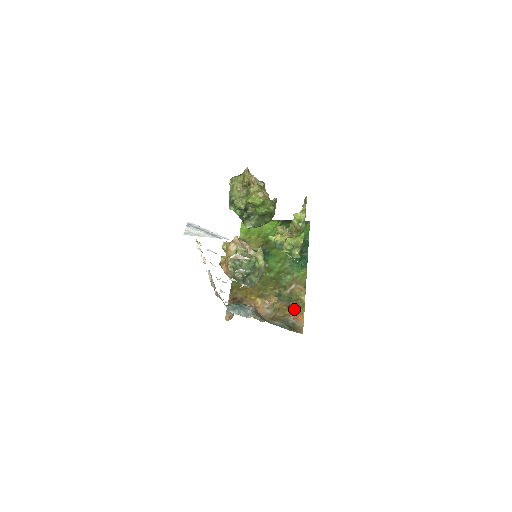
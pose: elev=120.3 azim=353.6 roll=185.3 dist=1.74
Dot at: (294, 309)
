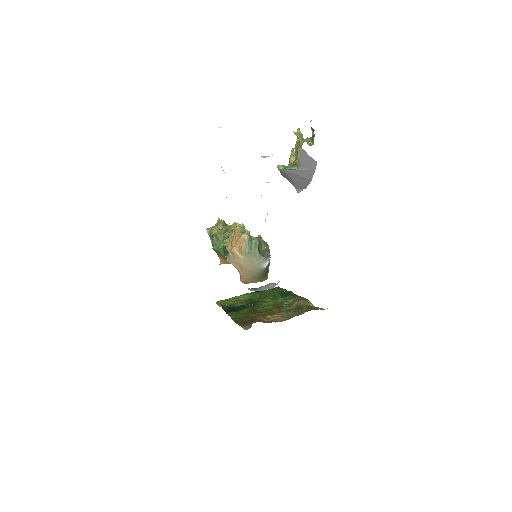
Dot at: (309, 308)
